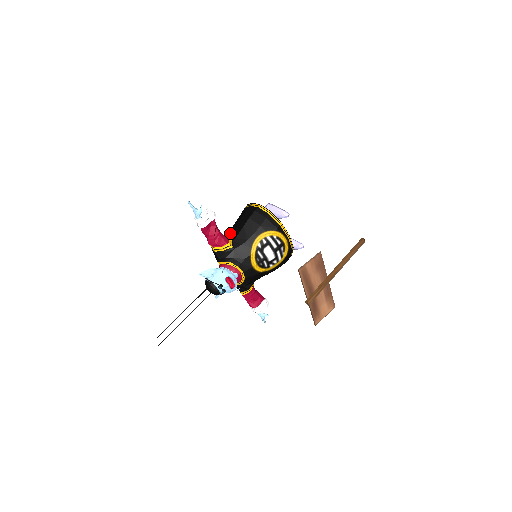
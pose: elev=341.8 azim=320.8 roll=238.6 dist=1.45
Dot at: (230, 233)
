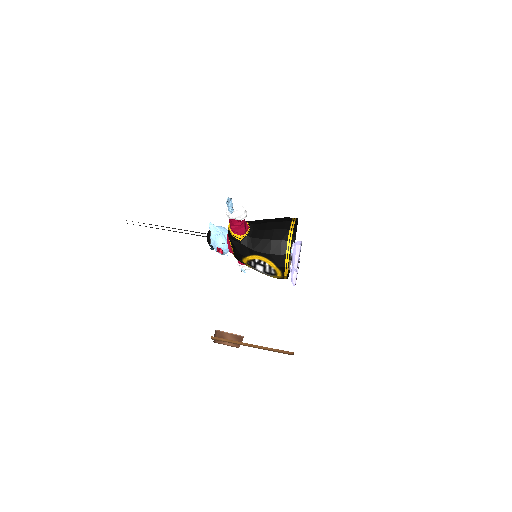
Dot at: (258, 225)
